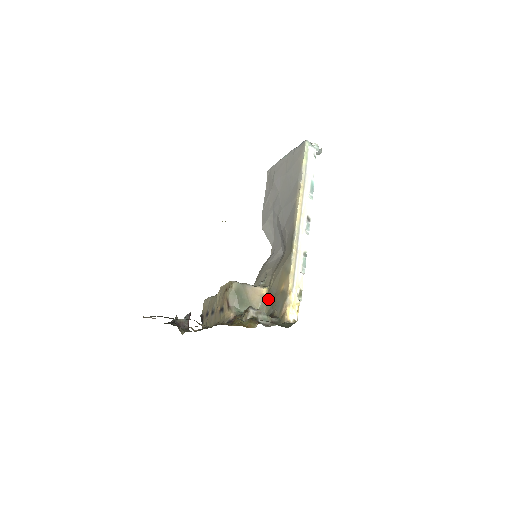
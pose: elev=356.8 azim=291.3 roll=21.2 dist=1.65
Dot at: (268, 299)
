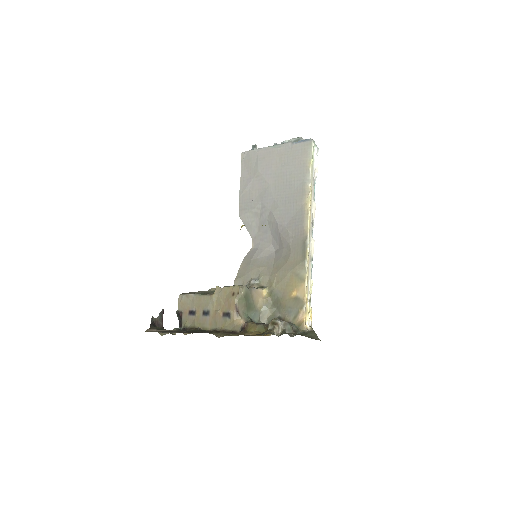
Dot at: (271, 301)
